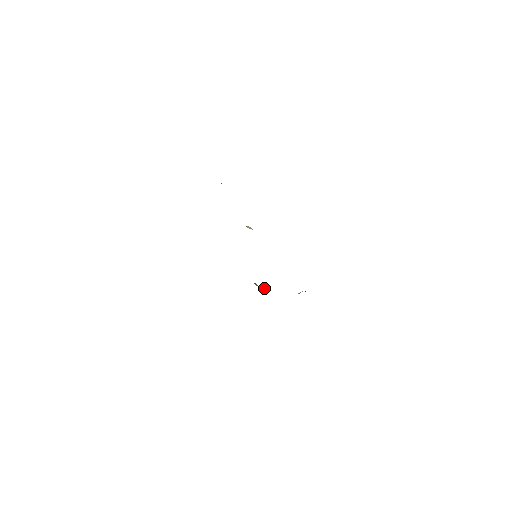
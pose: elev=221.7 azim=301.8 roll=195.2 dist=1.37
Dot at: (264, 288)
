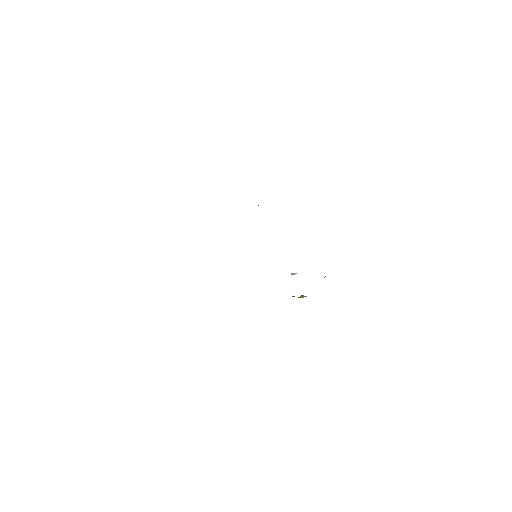
Dot at: (301, 296)
